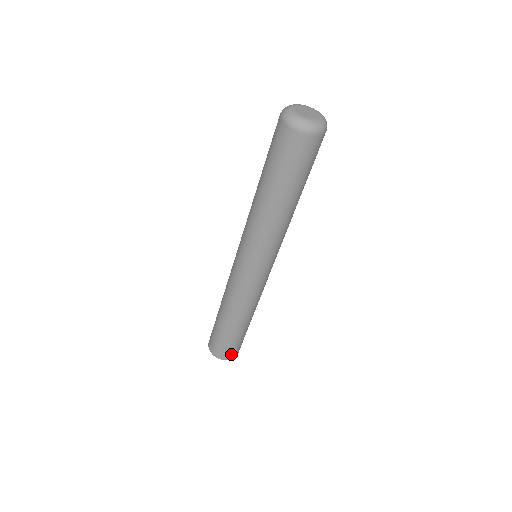
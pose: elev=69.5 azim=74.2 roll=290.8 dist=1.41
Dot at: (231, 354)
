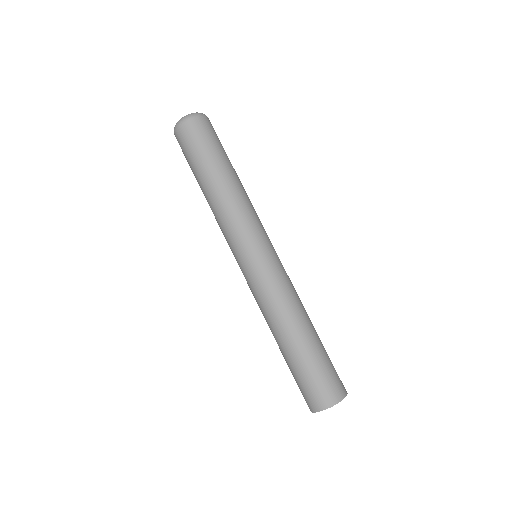
Dot at: (333, 391)
